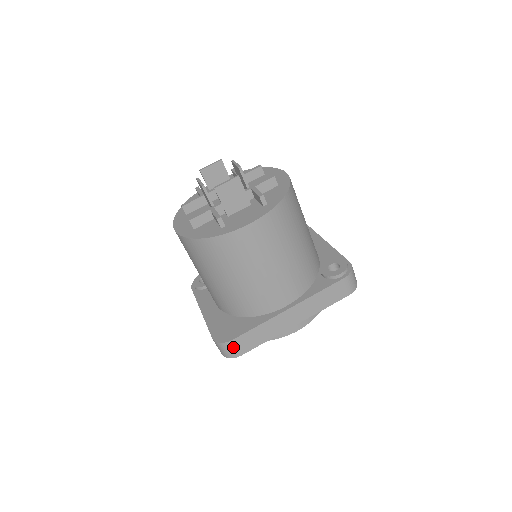
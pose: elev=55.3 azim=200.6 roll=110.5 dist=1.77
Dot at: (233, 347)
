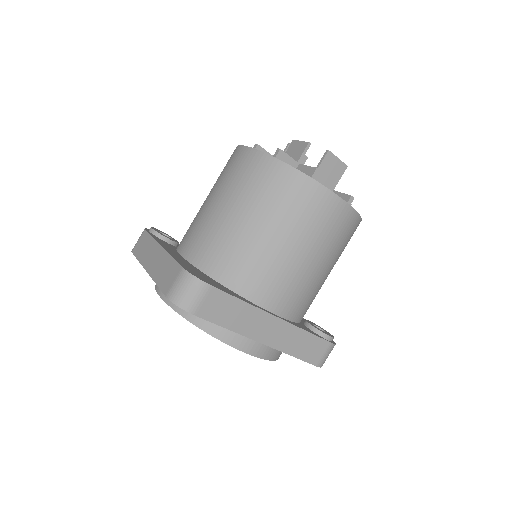
Dot at: (202, 295)
